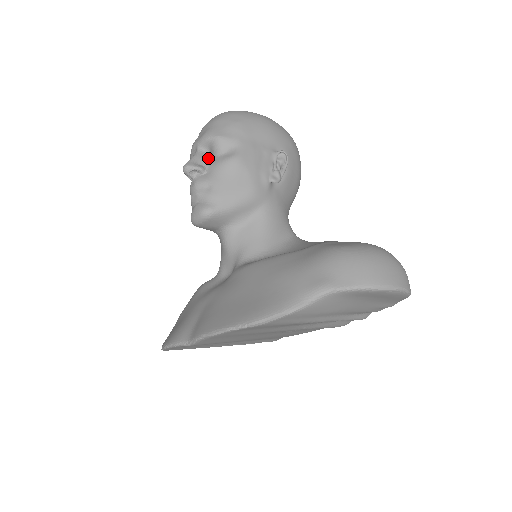
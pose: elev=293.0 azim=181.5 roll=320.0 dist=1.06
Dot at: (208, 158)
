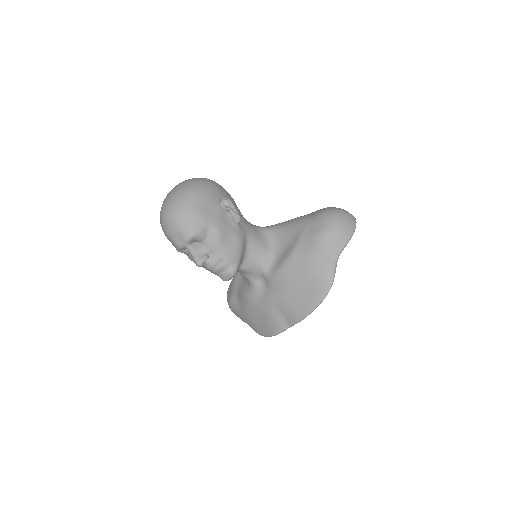
Dot at: (199, 246)
